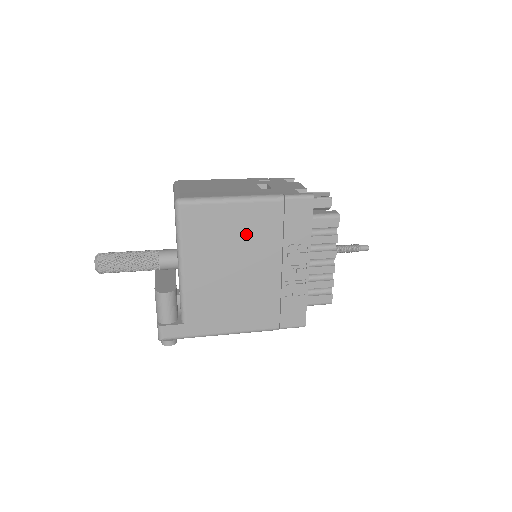
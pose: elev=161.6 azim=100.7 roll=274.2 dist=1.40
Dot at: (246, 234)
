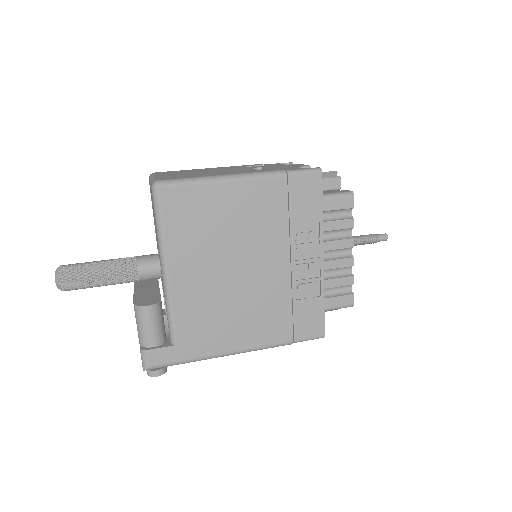
Dot at: (244, 222)
